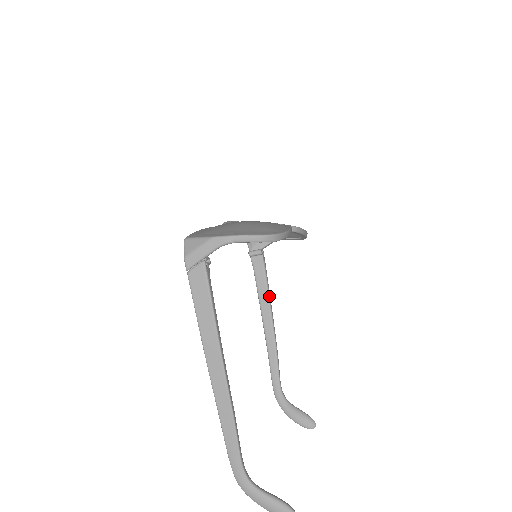
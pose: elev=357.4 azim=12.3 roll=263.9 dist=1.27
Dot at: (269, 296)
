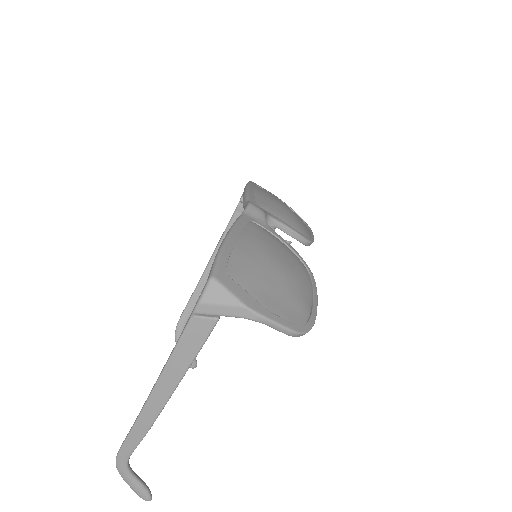
Dot at: occluded
